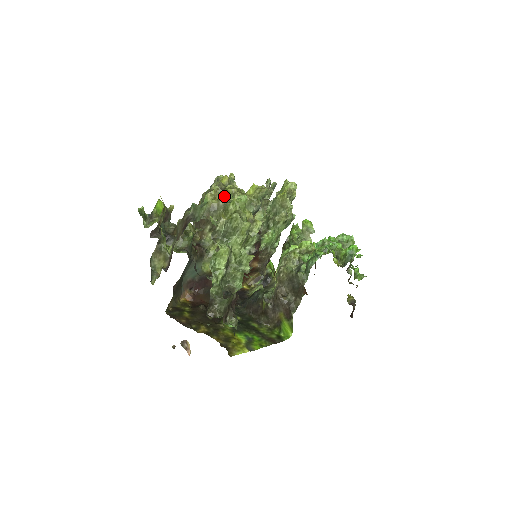
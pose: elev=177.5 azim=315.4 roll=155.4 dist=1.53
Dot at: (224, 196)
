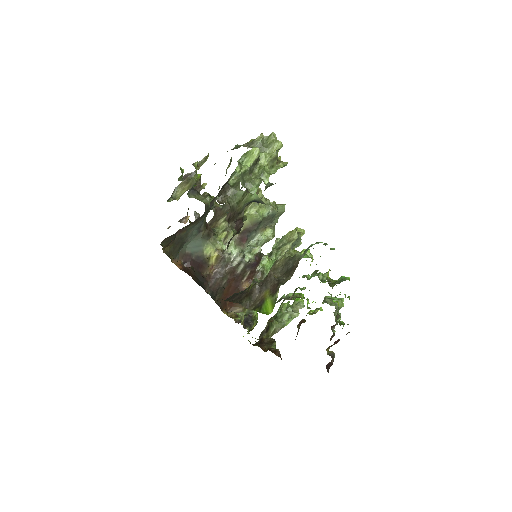
Dot at: occluded
